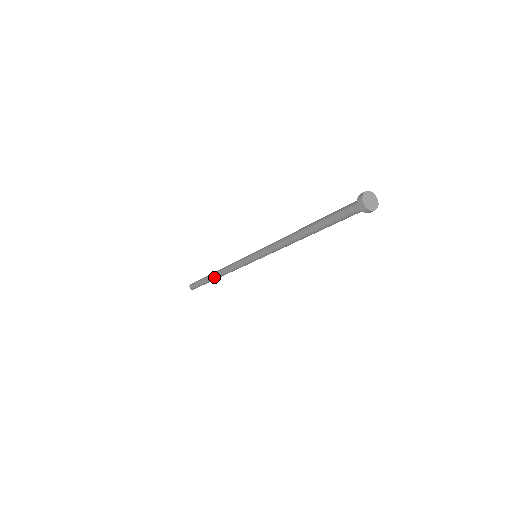
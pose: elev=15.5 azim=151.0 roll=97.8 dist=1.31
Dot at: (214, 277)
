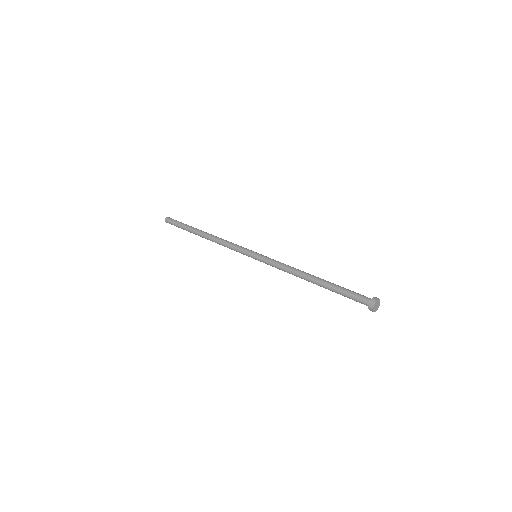
Dot at: (202, 237)
